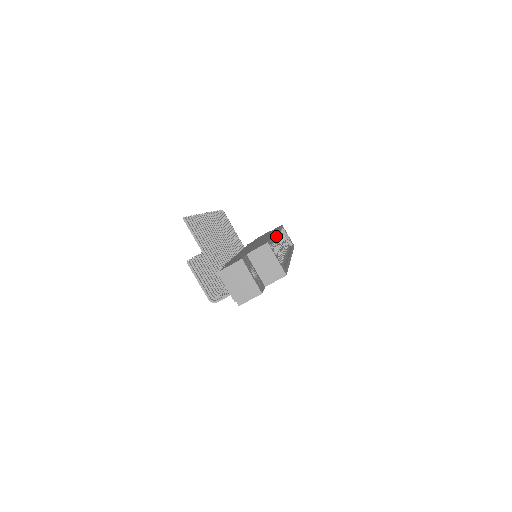
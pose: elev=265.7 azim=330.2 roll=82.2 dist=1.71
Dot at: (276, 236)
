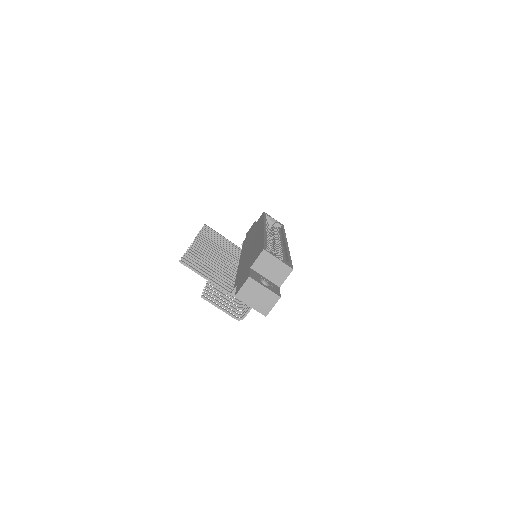
Dot at: occluded
